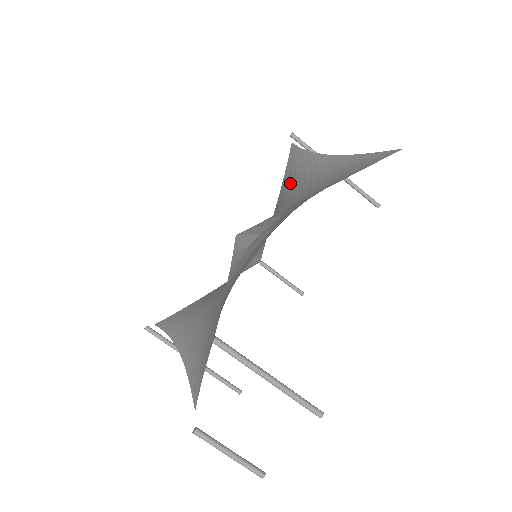
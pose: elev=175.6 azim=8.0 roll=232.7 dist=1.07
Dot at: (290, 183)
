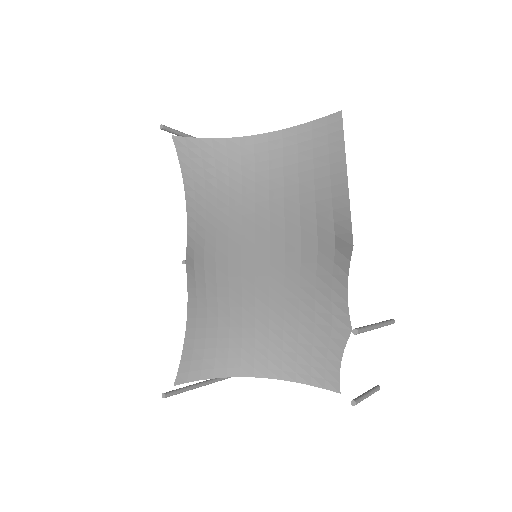
Dot at: (209, 176)
